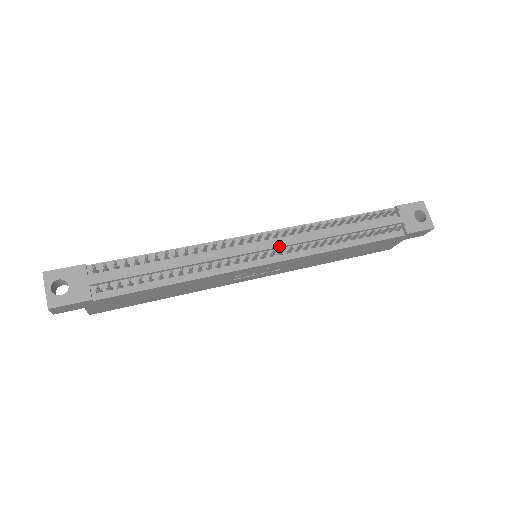
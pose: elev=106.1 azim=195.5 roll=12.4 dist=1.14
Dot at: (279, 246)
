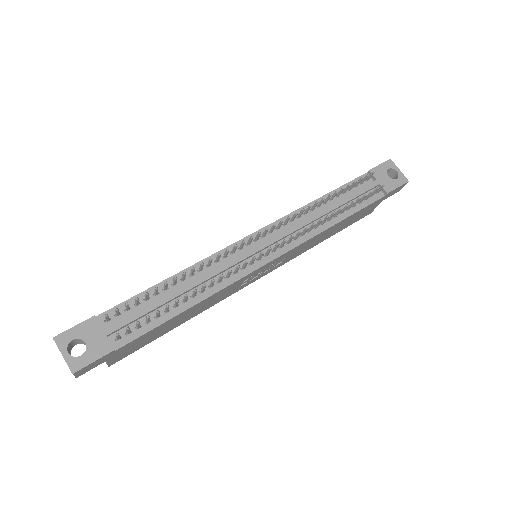
Dot at: (278, 239)
